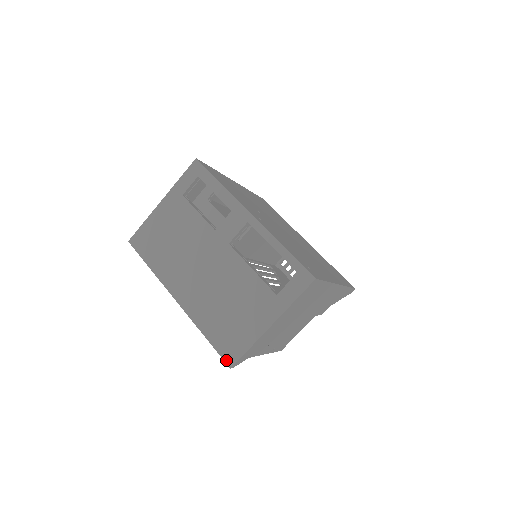
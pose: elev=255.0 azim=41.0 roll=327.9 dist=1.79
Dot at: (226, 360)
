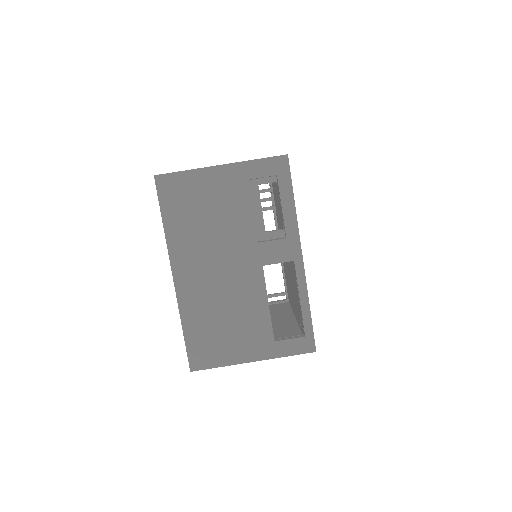
Dot at: (191, 363)
